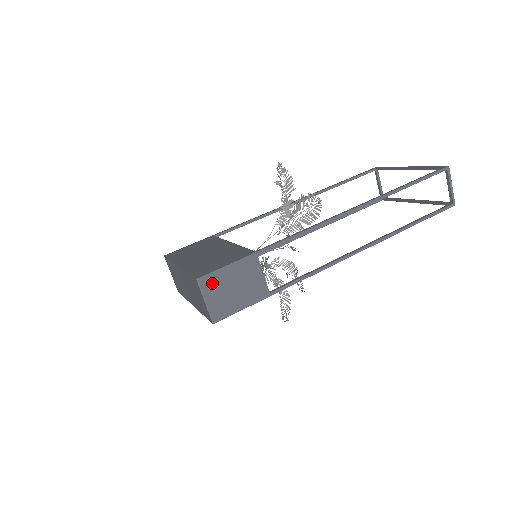
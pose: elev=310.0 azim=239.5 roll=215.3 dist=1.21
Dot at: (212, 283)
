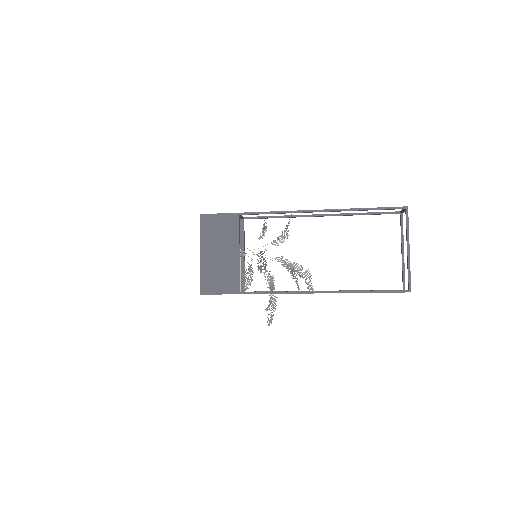
Dot at: occluded
